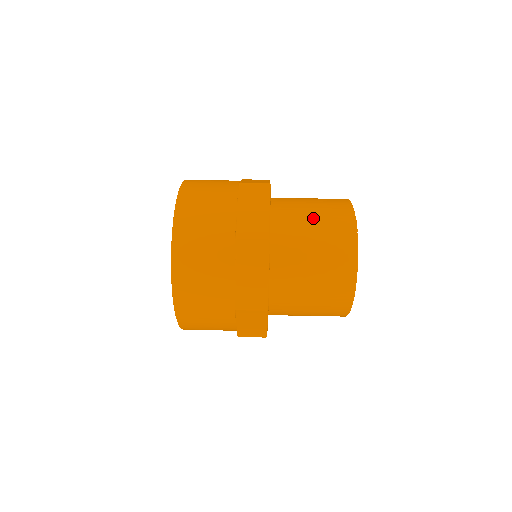
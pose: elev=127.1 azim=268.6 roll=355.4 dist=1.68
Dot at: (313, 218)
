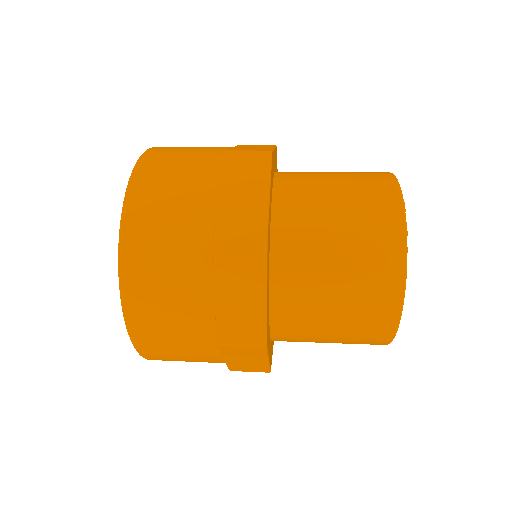
Dot at: occluded
